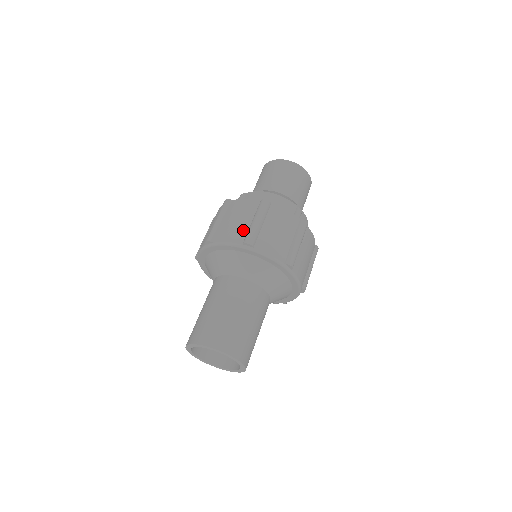
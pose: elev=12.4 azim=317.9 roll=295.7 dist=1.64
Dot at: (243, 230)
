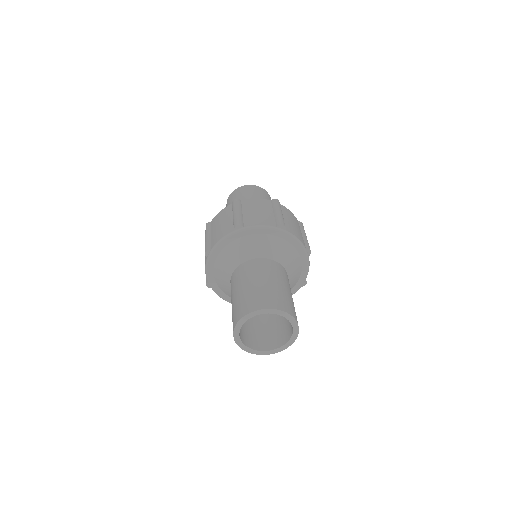
Dot at: (270, 217)
